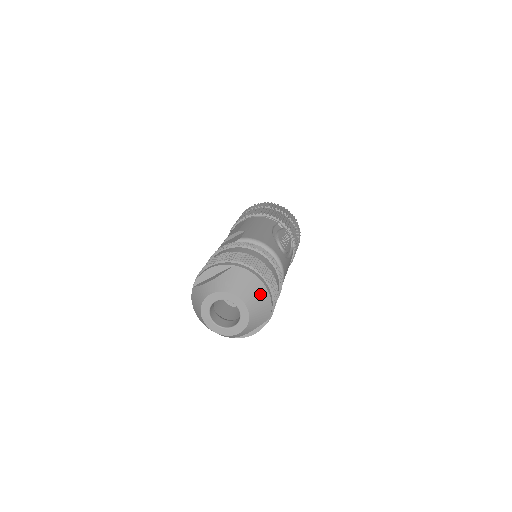
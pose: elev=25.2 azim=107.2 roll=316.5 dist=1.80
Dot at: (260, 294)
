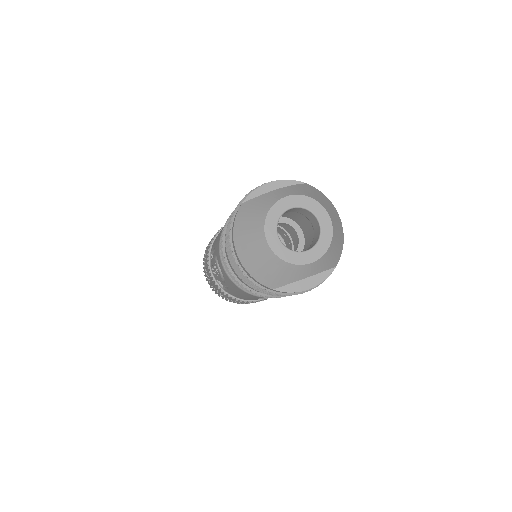
Dot at: (338, 222)
